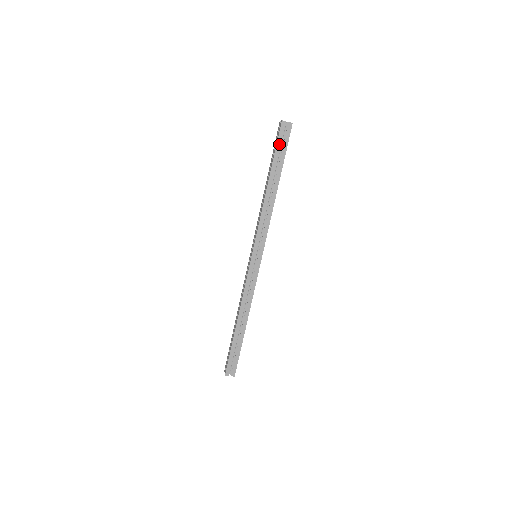
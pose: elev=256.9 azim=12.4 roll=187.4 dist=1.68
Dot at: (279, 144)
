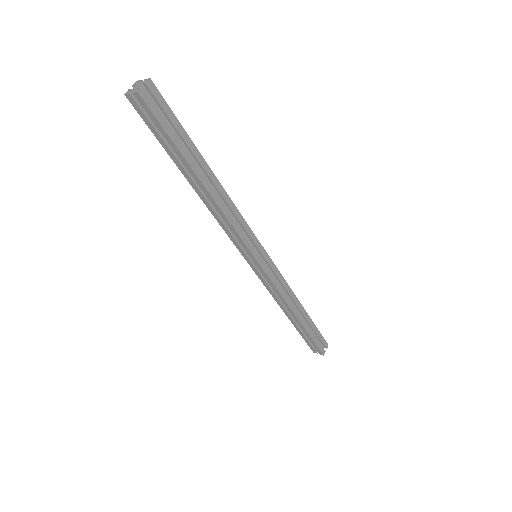
Dot at: (153, 129)
